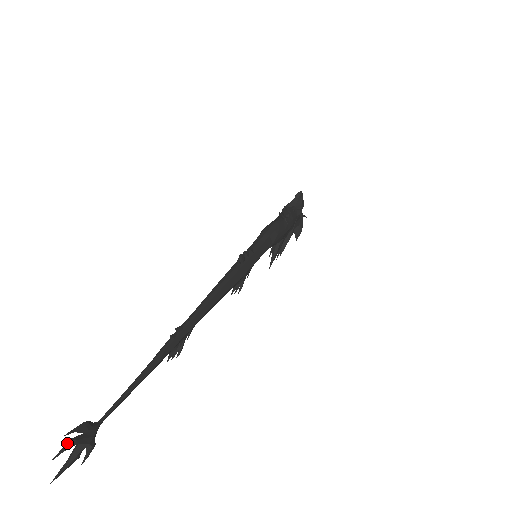
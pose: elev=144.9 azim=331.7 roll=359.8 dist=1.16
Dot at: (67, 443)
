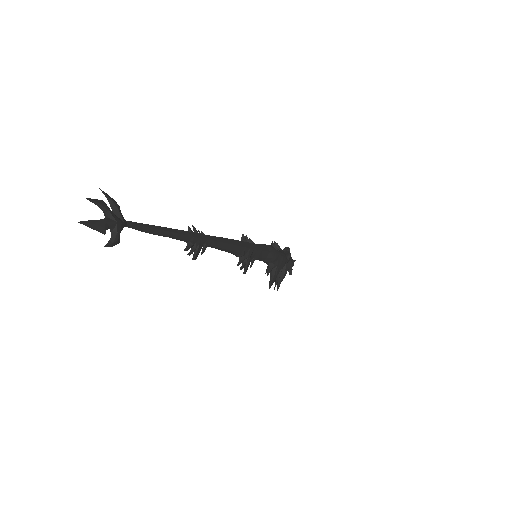
Dot at: (100, 200)
